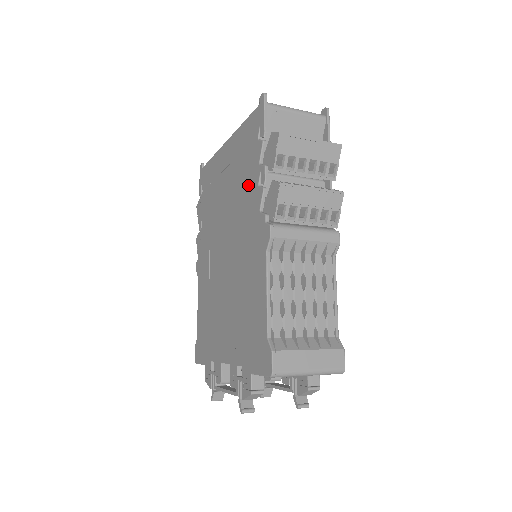
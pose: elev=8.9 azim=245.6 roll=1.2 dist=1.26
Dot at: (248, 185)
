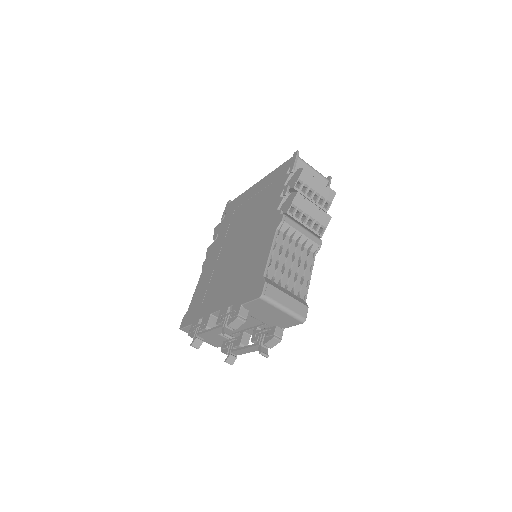
Dot at: (271, 199)
